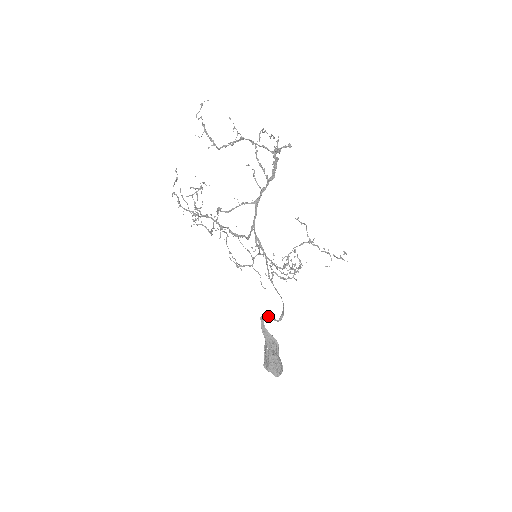
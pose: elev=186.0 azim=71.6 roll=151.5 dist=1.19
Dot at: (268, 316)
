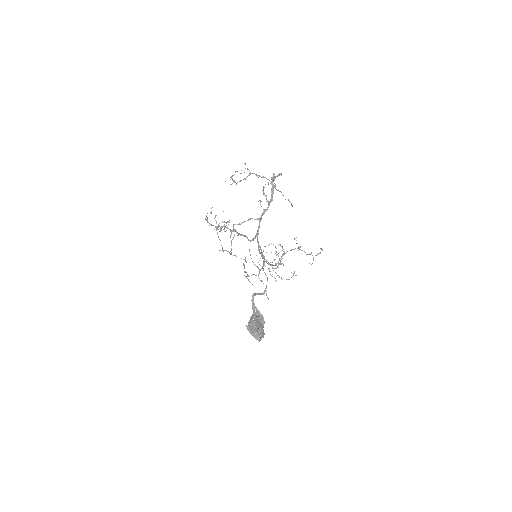
Dot at: (257, 293)
